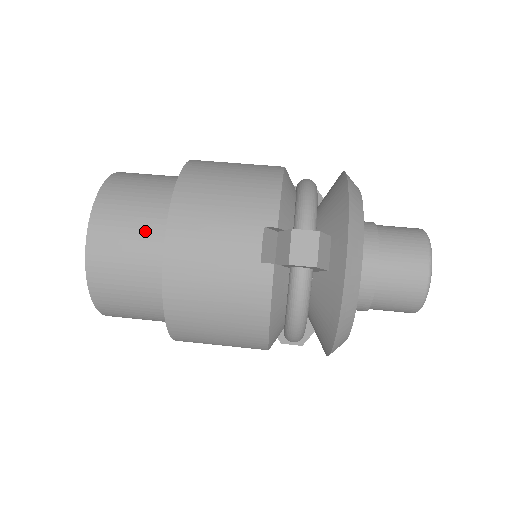
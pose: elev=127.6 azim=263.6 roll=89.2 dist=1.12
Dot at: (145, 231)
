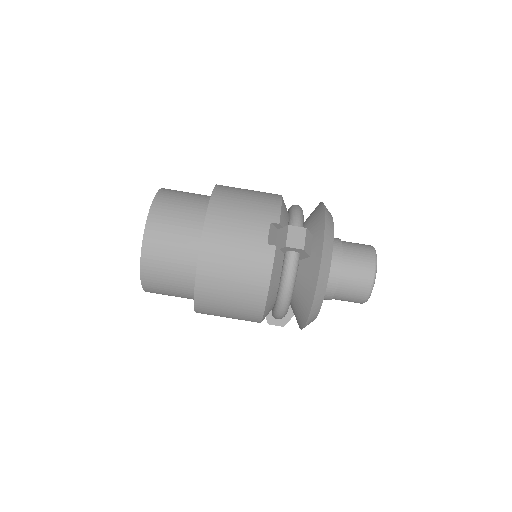
Dot at: (188, 221)
